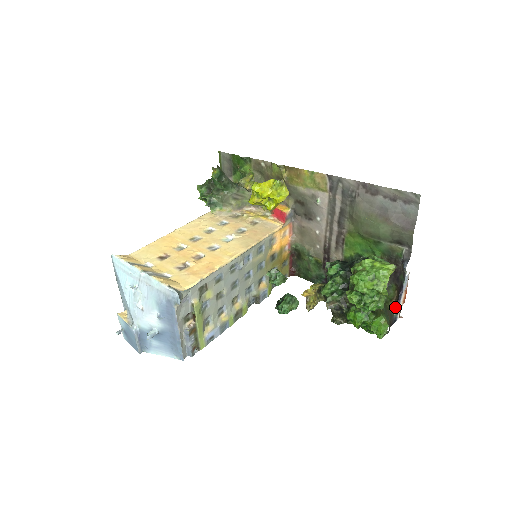
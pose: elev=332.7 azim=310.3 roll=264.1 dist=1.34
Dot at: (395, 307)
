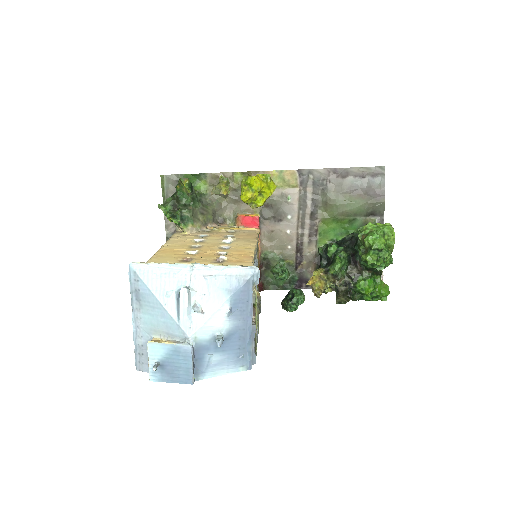
Dot at: occluded
